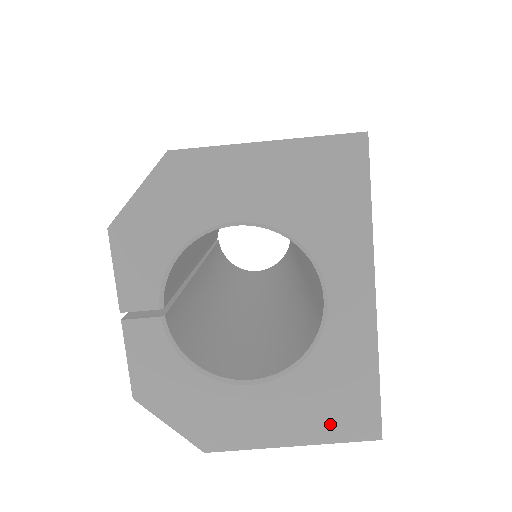
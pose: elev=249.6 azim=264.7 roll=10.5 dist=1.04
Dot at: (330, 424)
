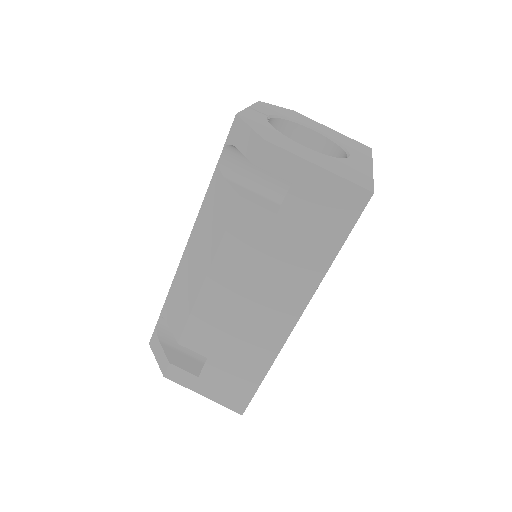
Dot at: (343, 174)
